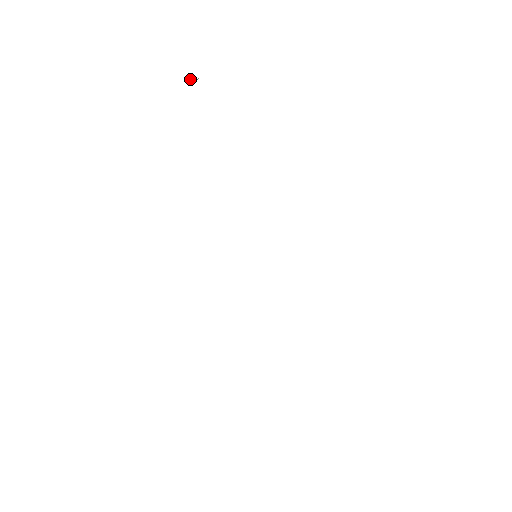
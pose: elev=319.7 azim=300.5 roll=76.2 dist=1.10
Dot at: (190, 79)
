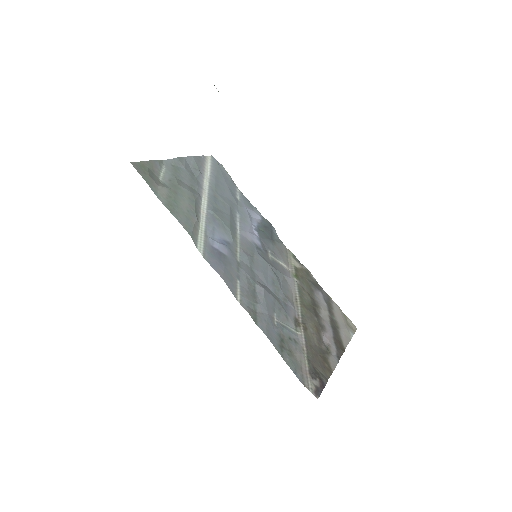
Dot at: occluded
